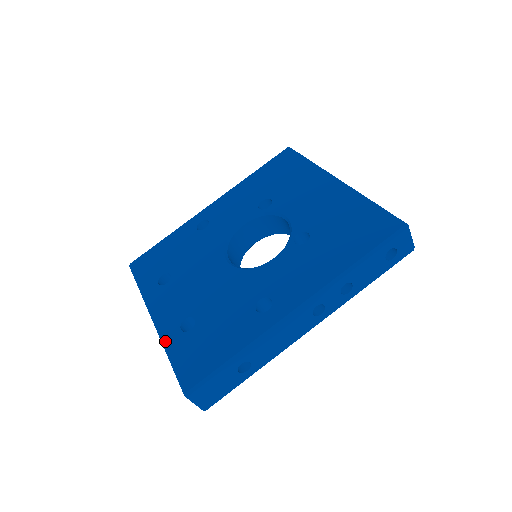
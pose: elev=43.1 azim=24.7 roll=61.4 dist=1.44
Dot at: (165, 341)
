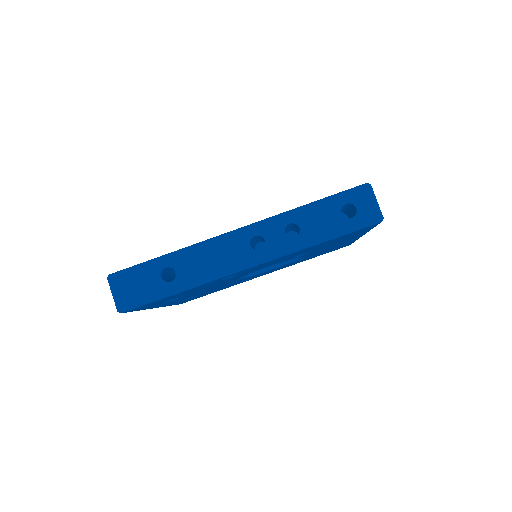
Dot at: occluded
